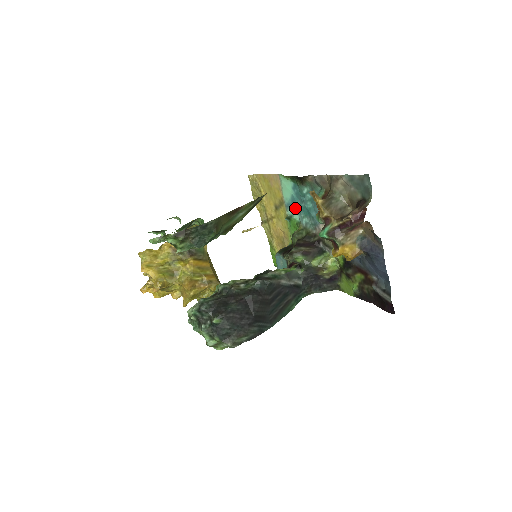
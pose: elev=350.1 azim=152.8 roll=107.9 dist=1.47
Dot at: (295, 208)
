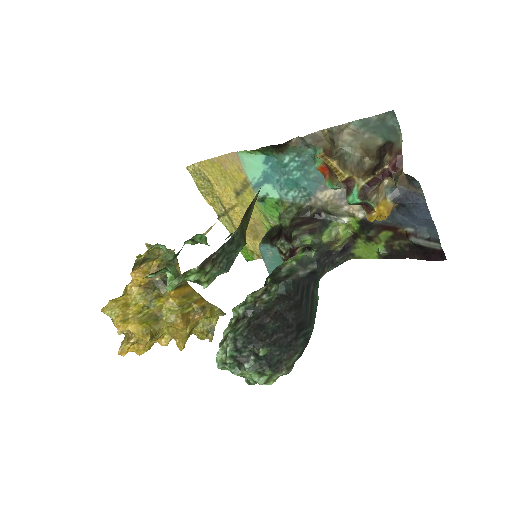
Dot at: (271, 185)
